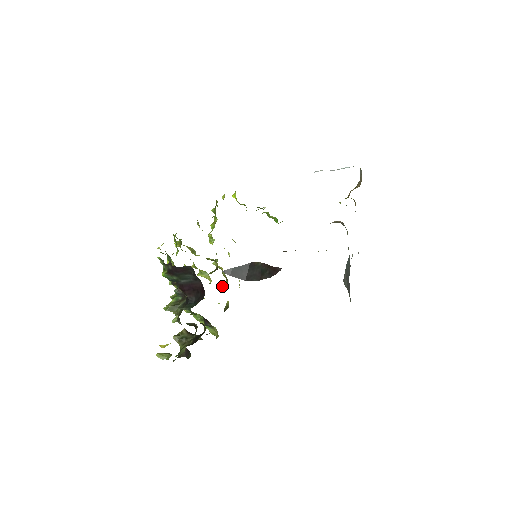
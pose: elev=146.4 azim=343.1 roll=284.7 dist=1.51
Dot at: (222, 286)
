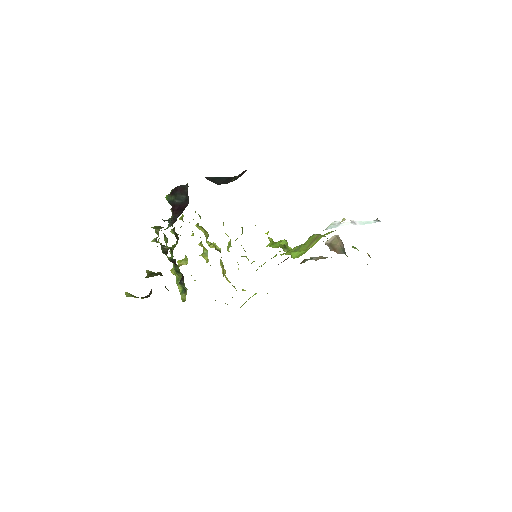
Dot at: occluded
